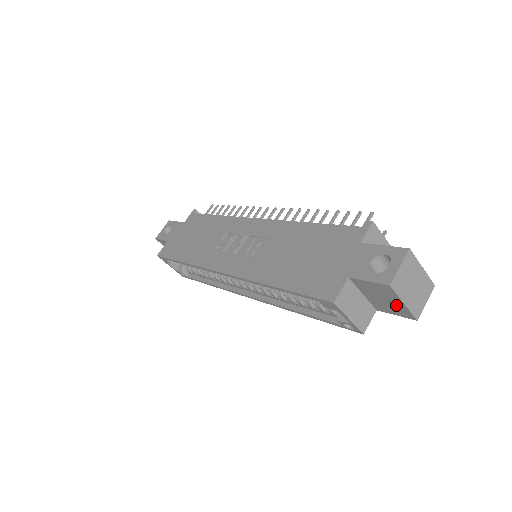
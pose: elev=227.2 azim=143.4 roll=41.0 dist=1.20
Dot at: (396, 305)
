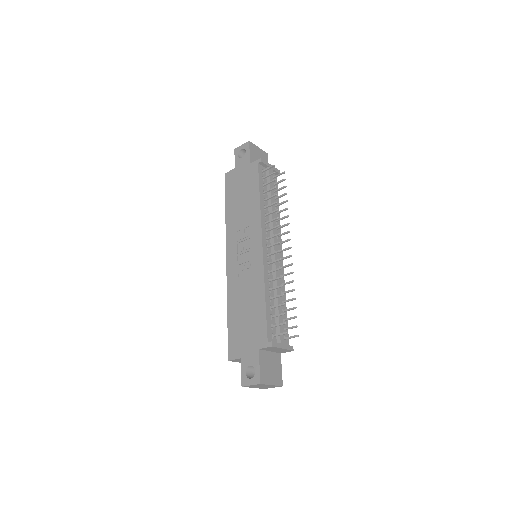
Dot at: occluded
